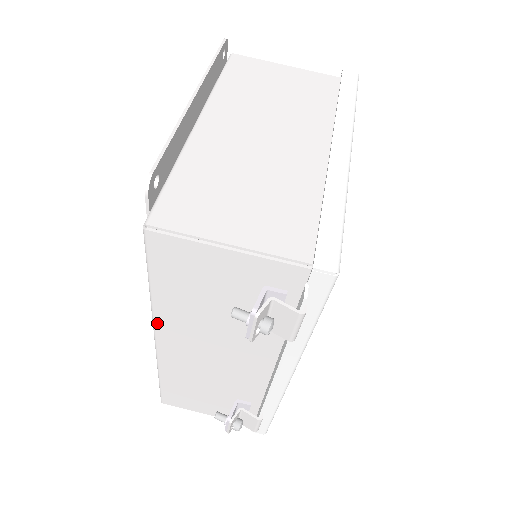
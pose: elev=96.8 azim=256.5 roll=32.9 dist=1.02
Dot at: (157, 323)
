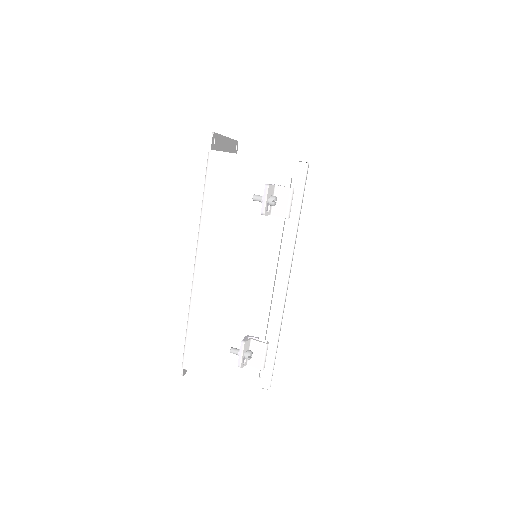
Dot at: (201, 241)
